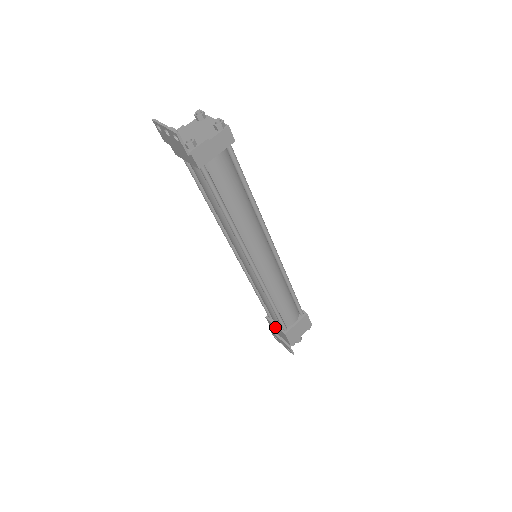
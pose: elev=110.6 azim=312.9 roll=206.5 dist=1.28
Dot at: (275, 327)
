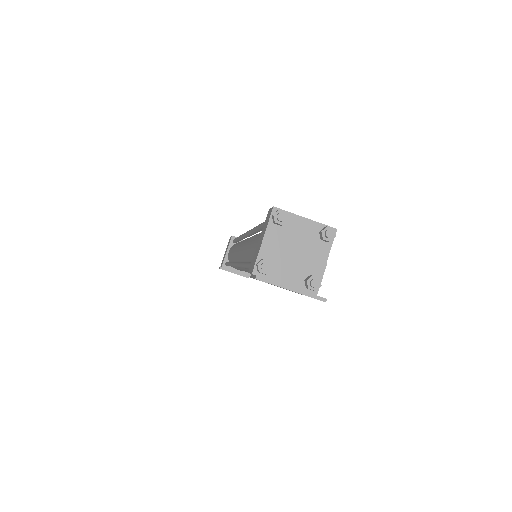
Dot at: occluded
